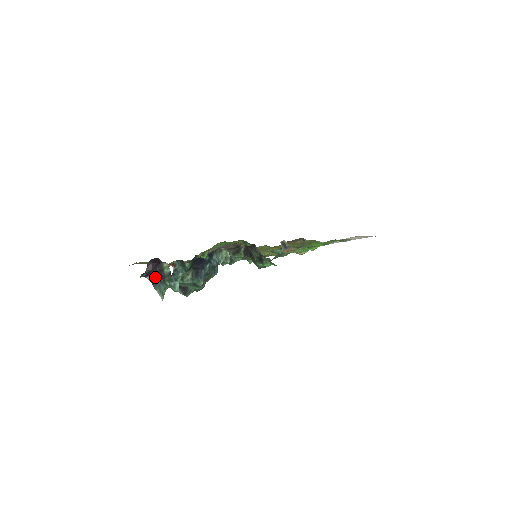
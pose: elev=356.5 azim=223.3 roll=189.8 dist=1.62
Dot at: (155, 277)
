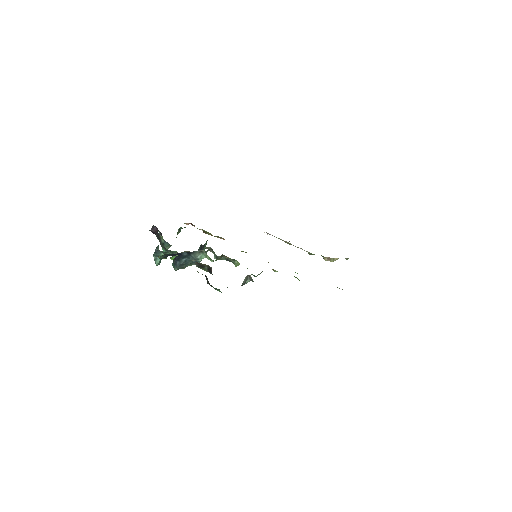
Dot at: (157, 238)
